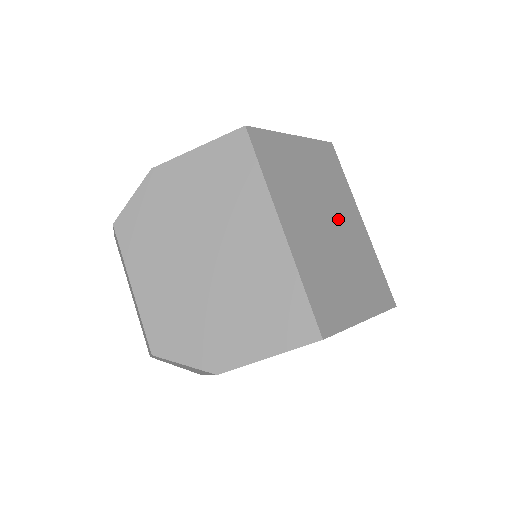
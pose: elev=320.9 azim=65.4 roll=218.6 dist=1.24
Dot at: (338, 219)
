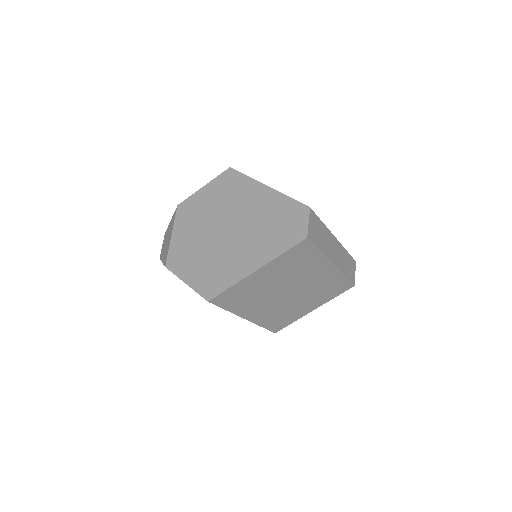
Dot at: occluded
